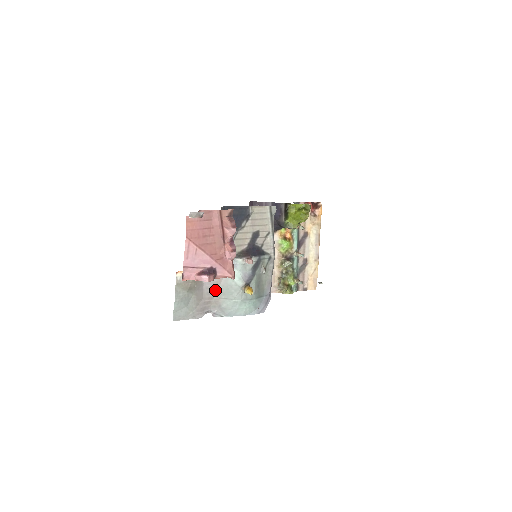
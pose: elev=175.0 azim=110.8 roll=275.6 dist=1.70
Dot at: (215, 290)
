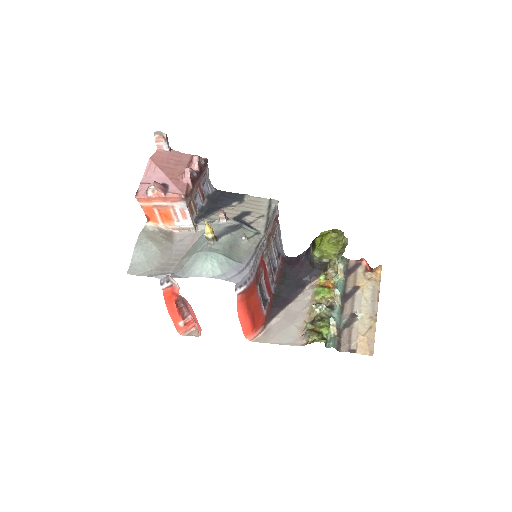
Dot at: (184, 253)
